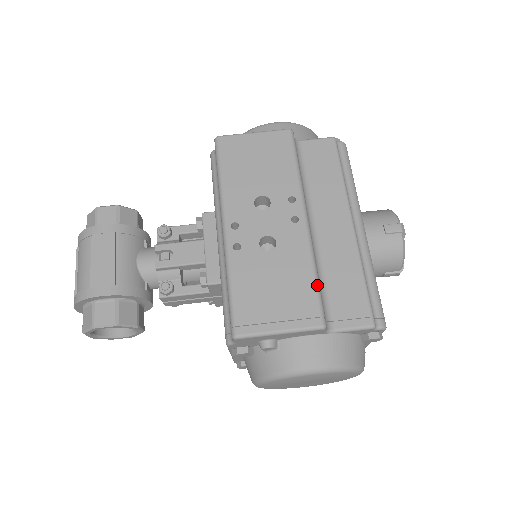
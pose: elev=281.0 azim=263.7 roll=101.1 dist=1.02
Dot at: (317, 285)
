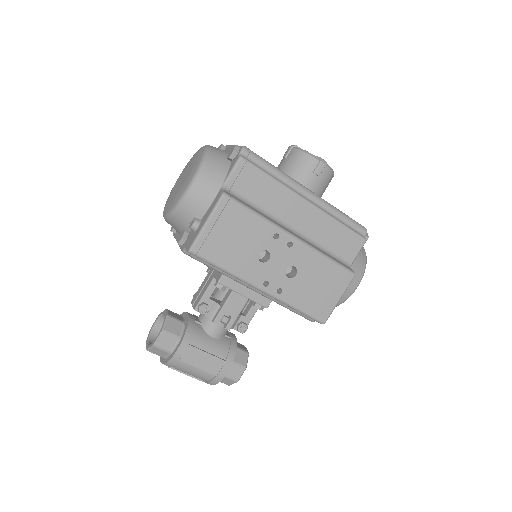
Dot at: (334, 262)
